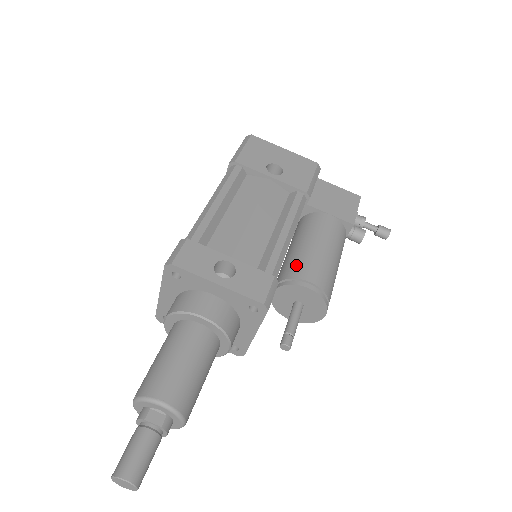
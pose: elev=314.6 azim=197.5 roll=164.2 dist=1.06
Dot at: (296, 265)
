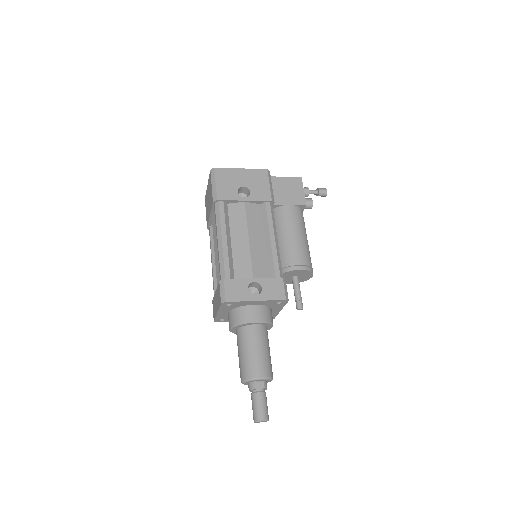
Dot at: (286, 256)
